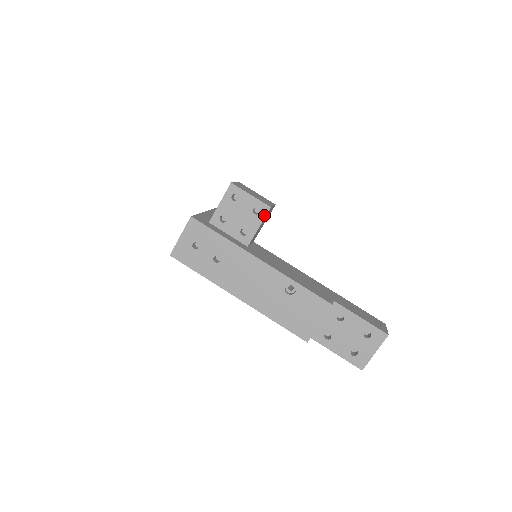
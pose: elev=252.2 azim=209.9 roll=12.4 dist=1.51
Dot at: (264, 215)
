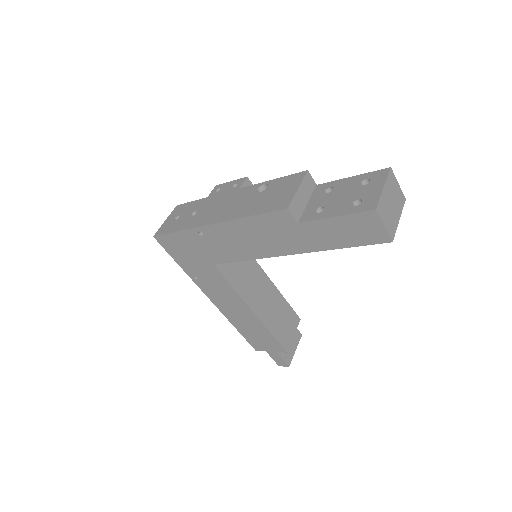
Dot at: (242, 183)
